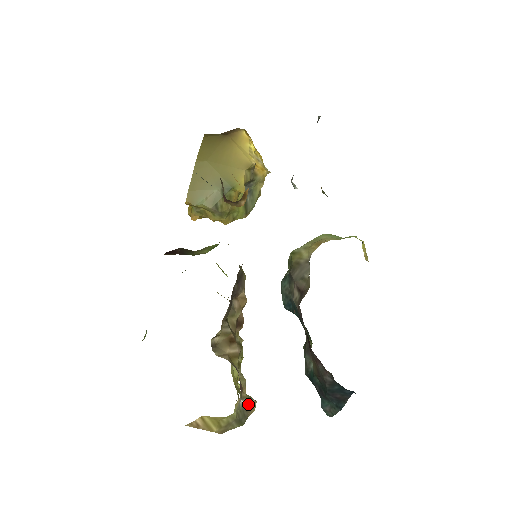
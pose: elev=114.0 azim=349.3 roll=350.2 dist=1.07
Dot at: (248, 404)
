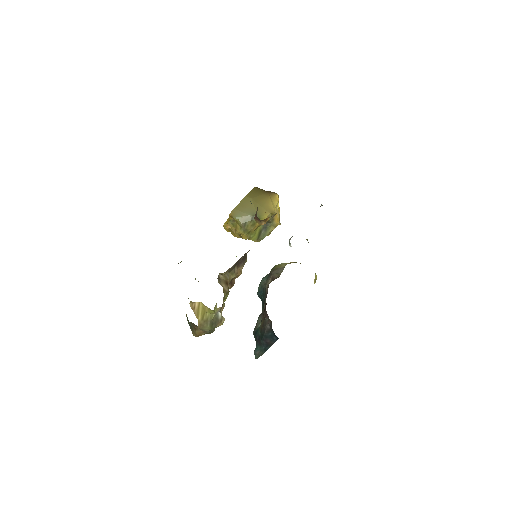
Dot at: (221, 317)
